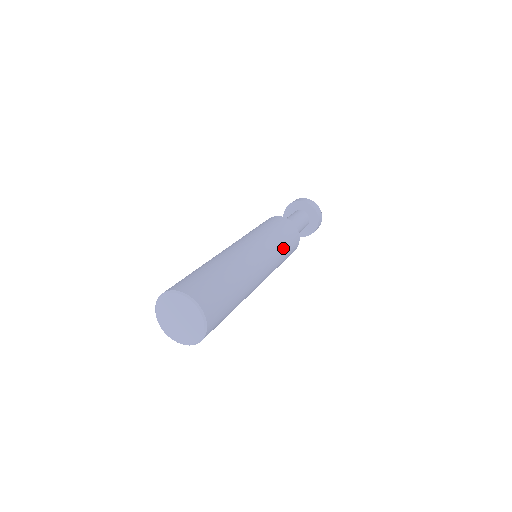
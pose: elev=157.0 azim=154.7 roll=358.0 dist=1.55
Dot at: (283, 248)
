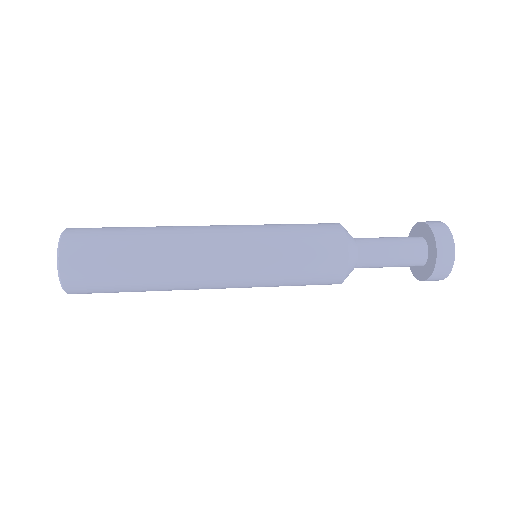
Dot at: (281, 229)
